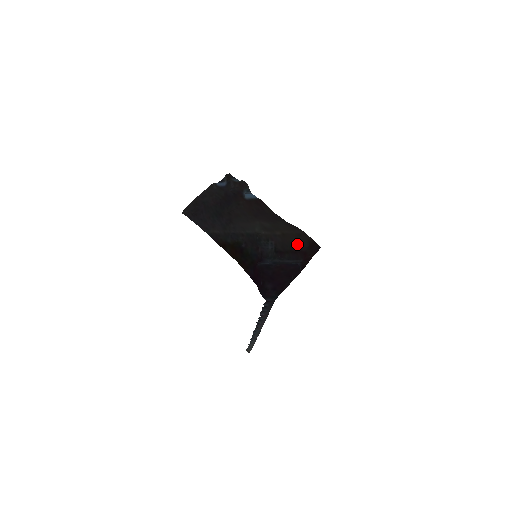
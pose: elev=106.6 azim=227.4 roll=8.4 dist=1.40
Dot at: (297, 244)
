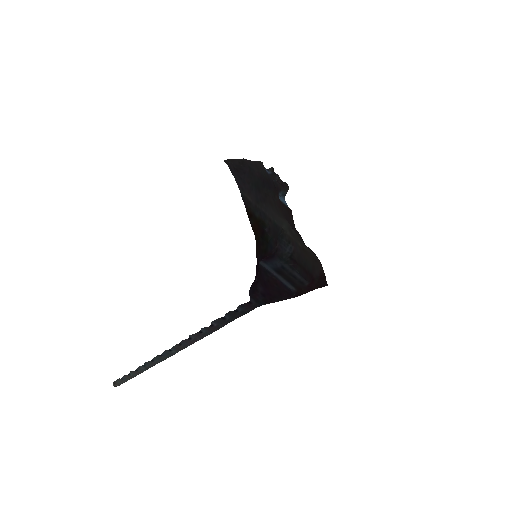
Dot at: (311, 266)
